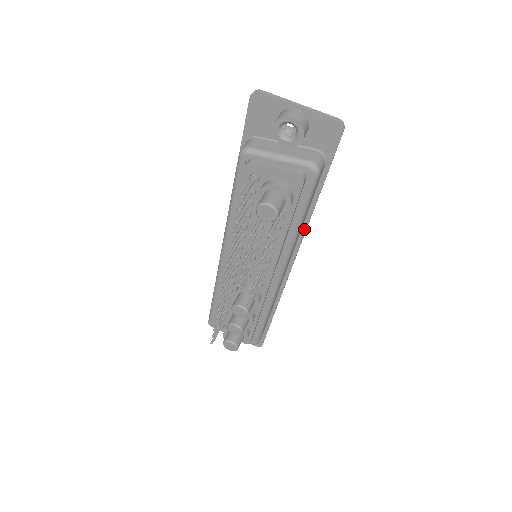
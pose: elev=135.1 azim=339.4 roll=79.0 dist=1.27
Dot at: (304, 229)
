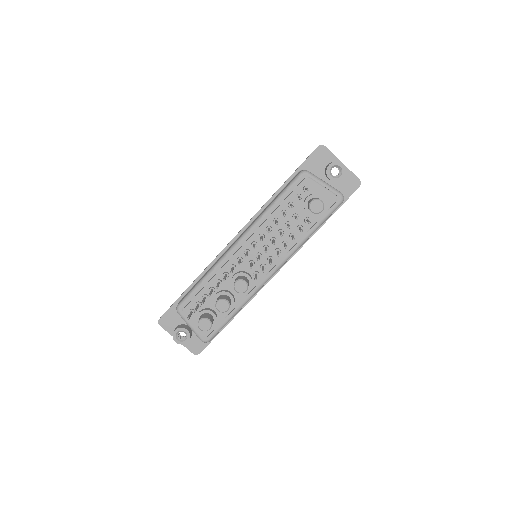
Dot at: (303, 244)
